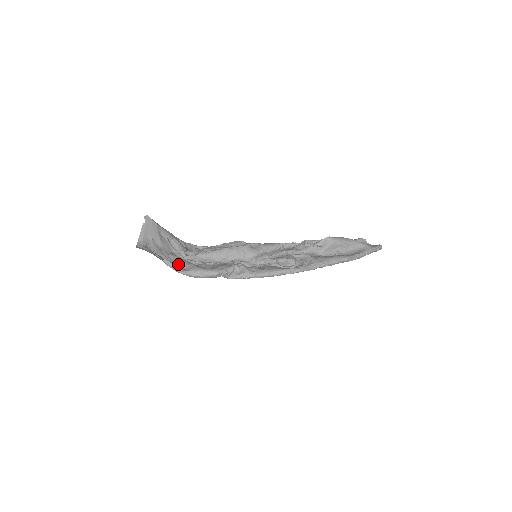
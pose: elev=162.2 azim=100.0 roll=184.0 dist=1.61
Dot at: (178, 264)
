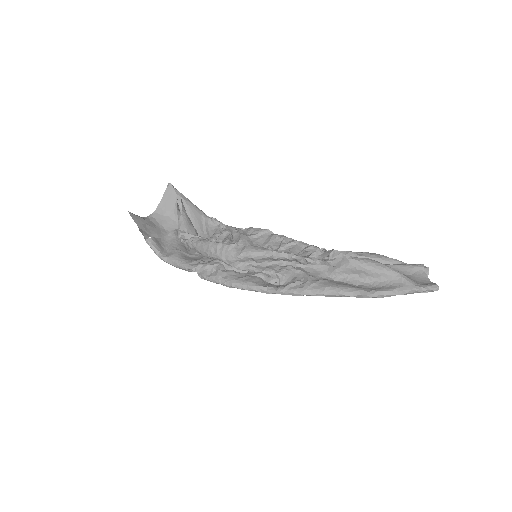
Dot at: (168, 245)
